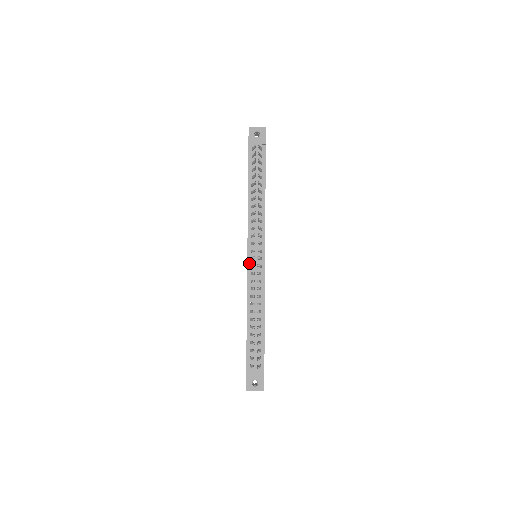
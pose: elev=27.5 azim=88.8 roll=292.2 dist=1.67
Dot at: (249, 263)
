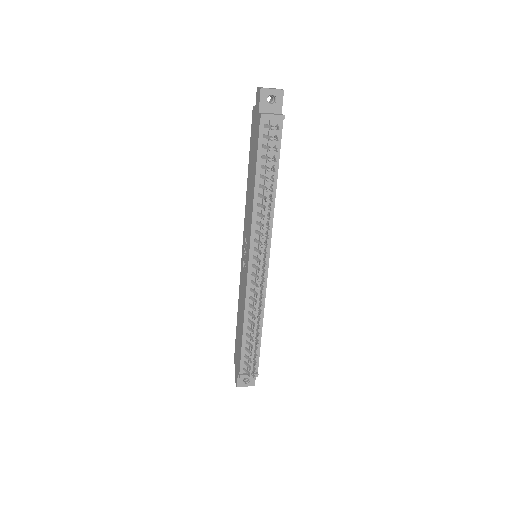
Dot at: (250, 270)
